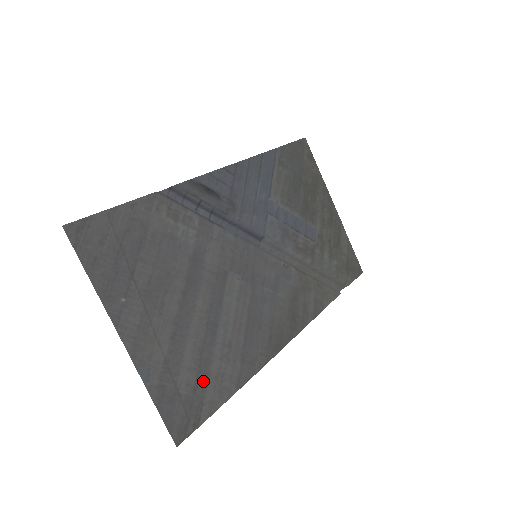
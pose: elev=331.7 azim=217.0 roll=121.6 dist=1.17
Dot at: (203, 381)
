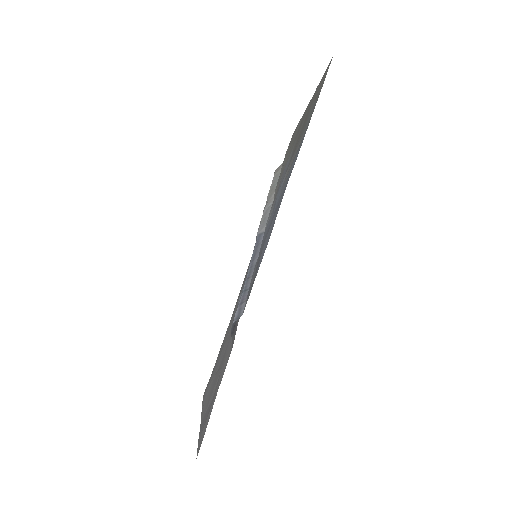
Dot at: occluded
